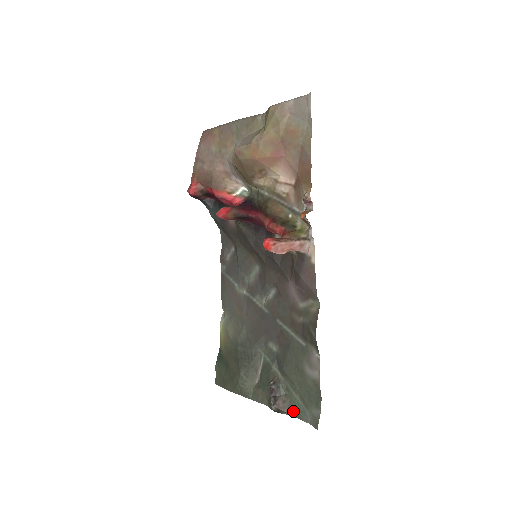
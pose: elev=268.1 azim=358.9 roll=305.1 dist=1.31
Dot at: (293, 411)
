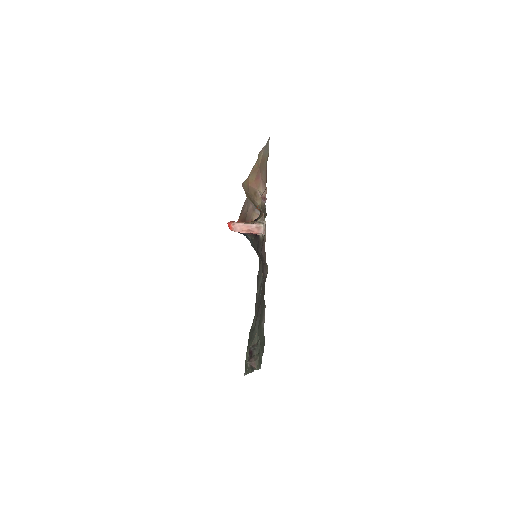
Dot at: (259, 365)
